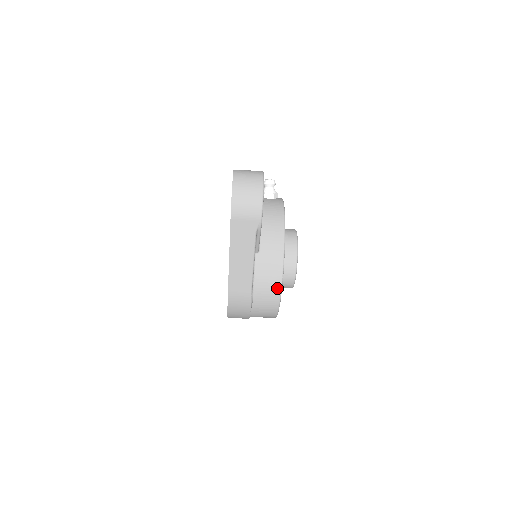
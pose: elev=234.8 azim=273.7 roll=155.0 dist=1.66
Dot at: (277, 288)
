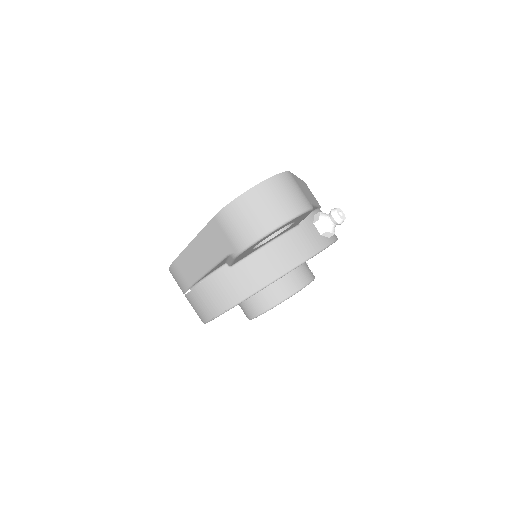
Dot at: (214, 311)
